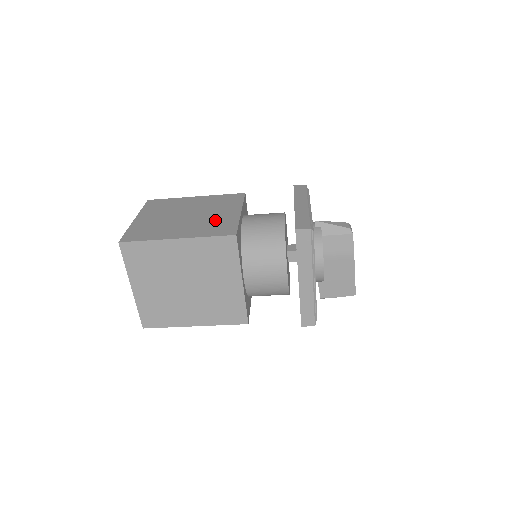
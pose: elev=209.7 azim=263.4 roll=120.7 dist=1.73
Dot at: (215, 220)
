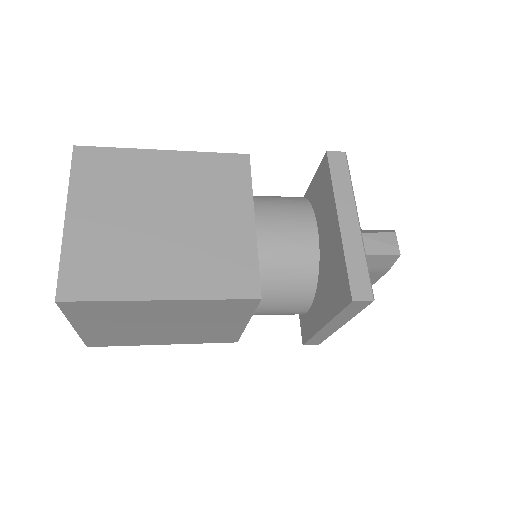
Dot at: (217, 244)
